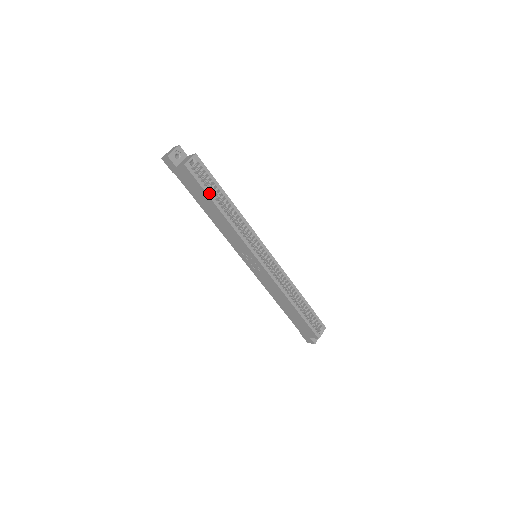
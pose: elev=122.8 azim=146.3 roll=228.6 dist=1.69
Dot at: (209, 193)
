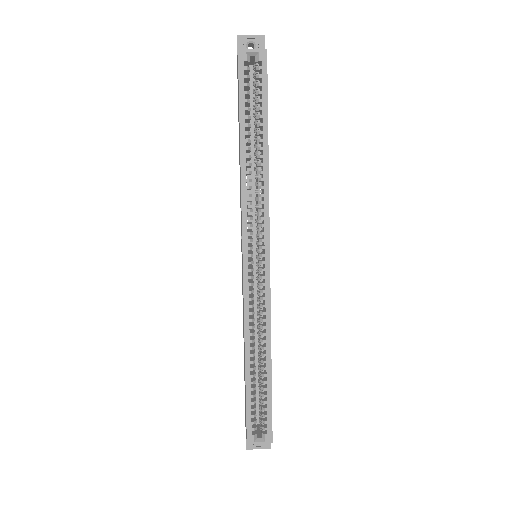
Dot at: (243, 112)
